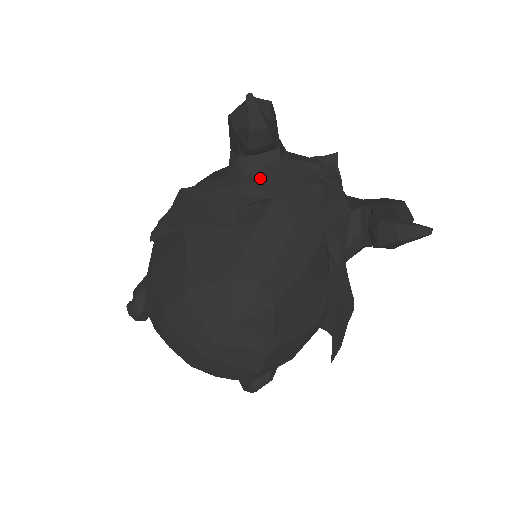
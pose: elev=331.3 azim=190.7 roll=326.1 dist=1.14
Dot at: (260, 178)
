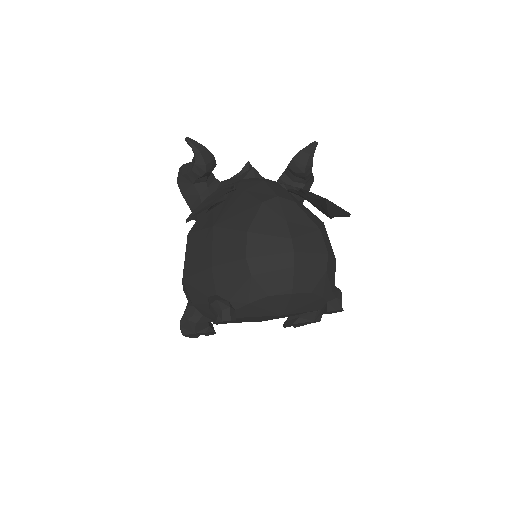
Dot at: occluded
